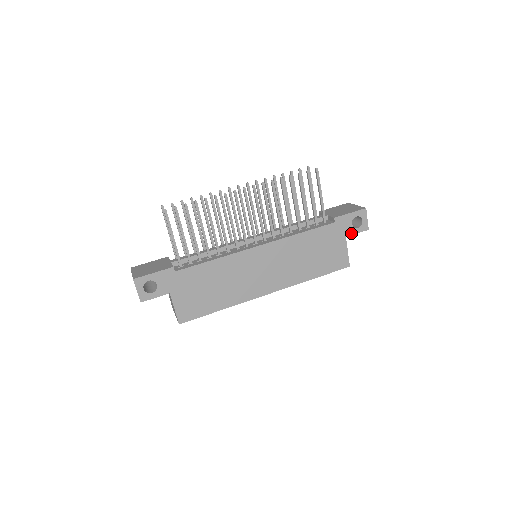
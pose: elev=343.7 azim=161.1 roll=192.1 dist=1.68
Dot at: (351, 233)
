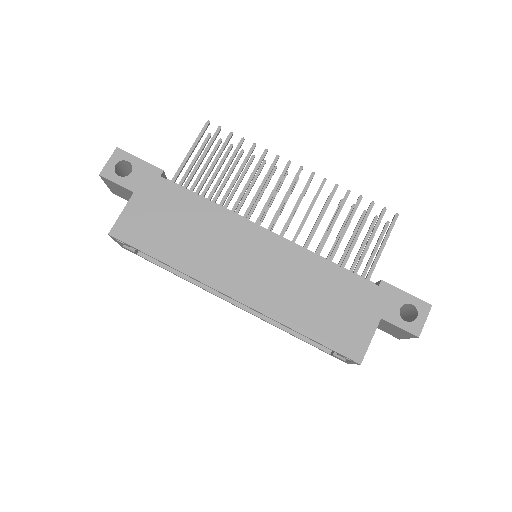
Dot at: (391, 320)
